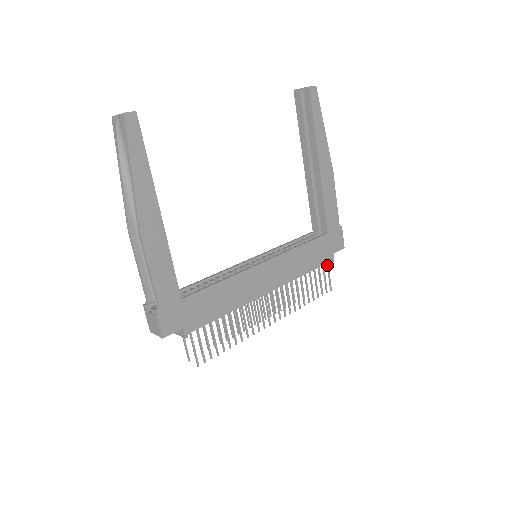
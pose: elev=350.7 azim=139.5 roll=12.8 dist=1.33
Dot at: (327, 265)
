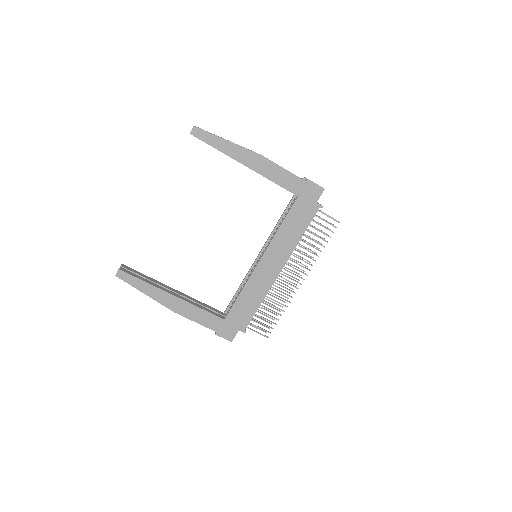
Dot at: occluded
